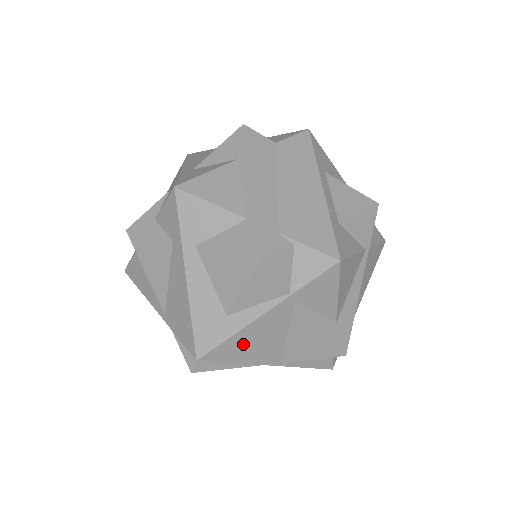
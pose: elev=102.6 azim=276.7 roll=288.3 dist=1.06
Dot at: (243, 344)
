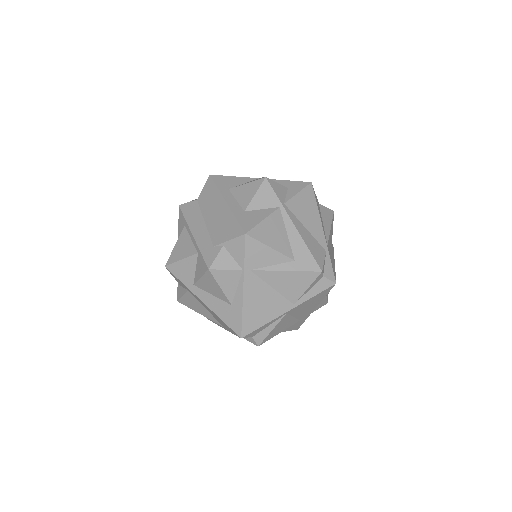
Dot at: (255, 312)
